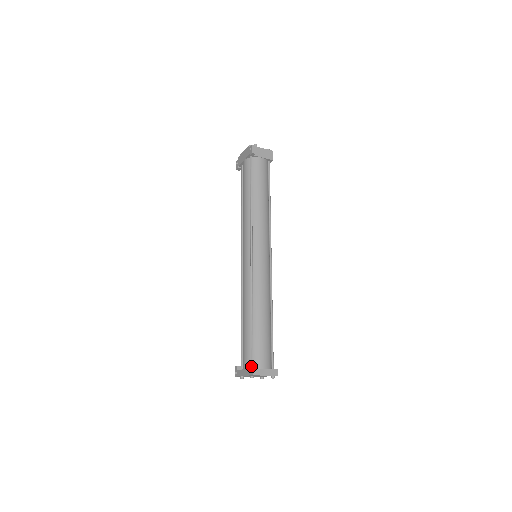
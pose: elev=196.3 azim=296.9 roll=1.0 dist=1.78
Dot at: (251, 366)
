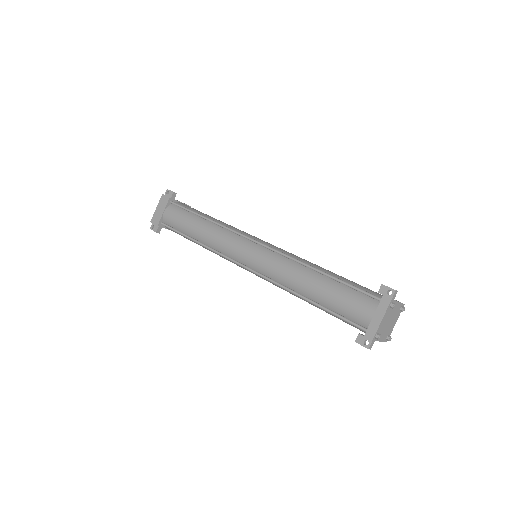
Dot at: (381, 290)
